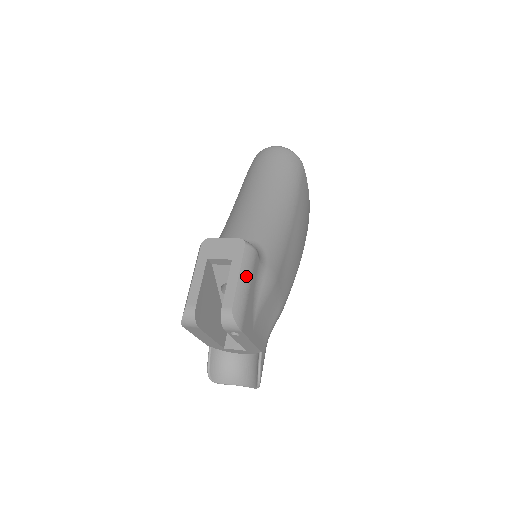
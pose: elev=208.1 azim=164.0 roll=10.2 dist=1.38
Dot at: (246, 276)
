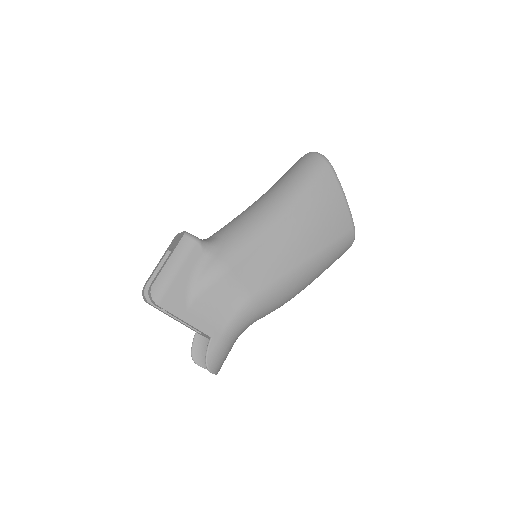
Dot at: (176, 261)
